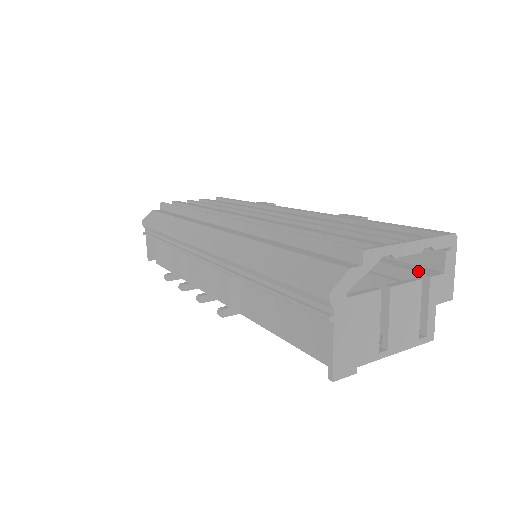
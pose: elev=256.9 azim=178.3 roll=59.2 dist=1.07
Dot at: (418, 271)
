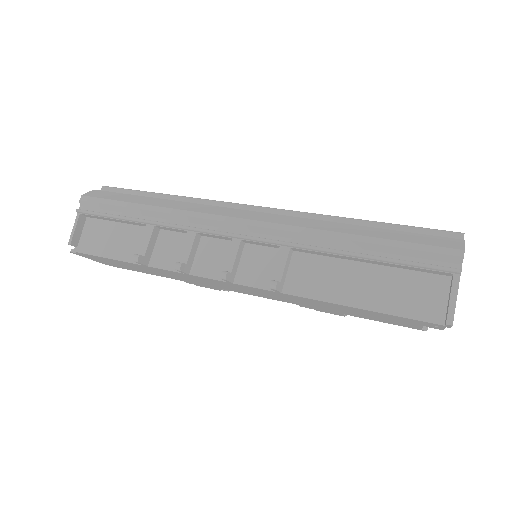
Dot at: occluded
